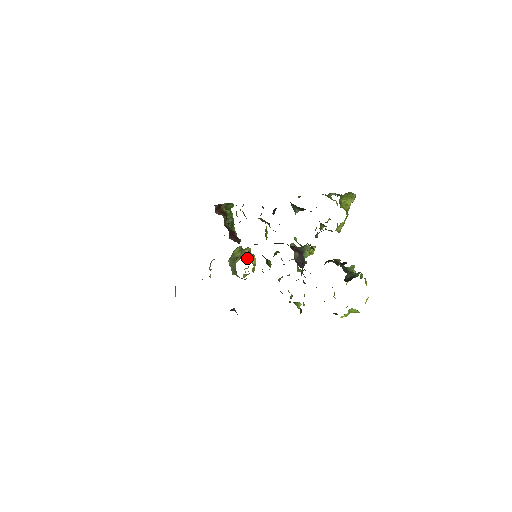
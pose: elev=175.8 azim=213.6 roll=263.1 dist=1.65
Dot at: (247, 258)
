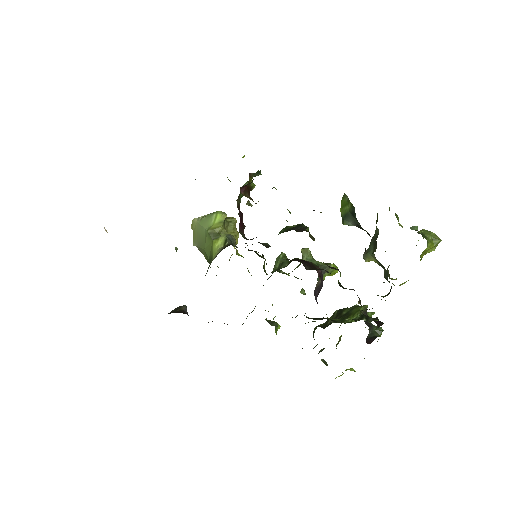
Dot at: (234, 243)
